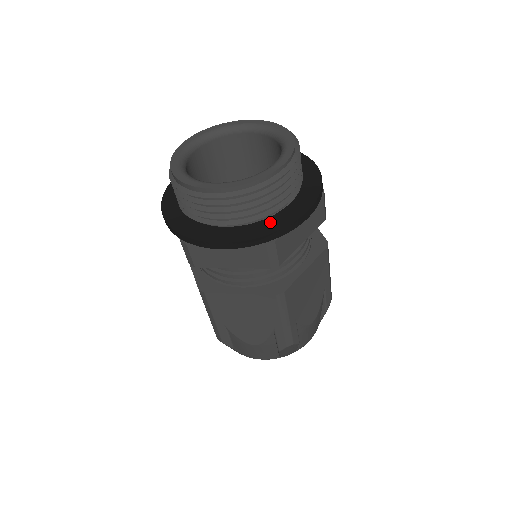
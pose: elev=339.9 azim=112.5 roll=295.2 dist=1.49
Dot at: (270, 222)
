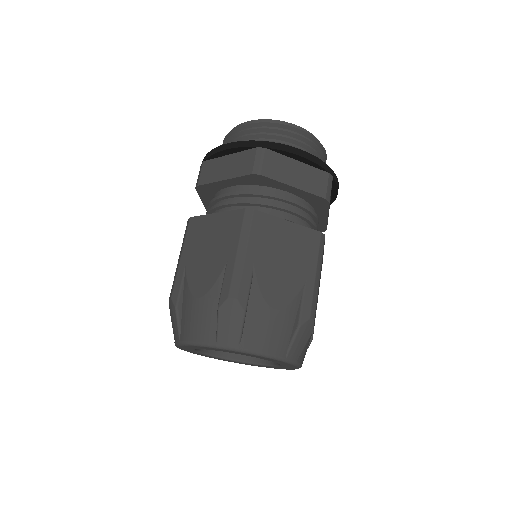
Dot at: occluded
